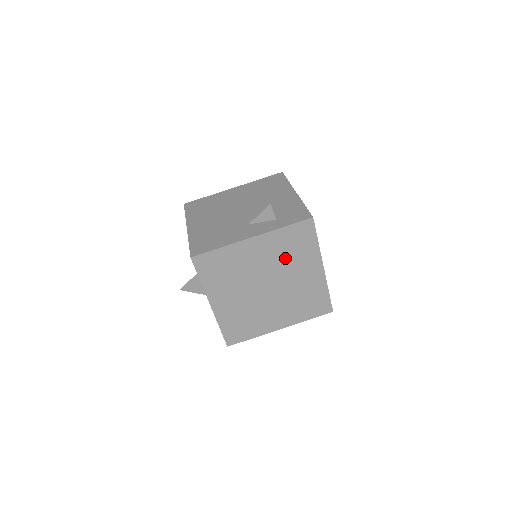
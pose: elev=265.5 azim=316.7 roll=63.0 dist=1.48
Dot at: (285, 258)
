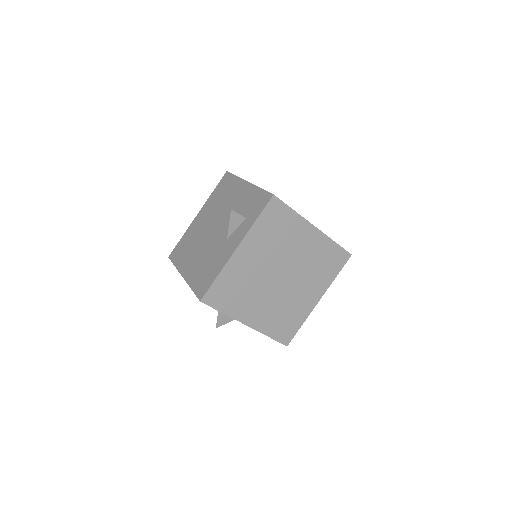
Dot at: (277, 244)
